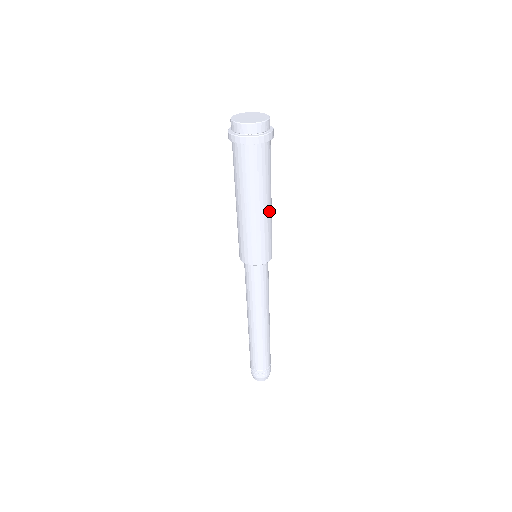
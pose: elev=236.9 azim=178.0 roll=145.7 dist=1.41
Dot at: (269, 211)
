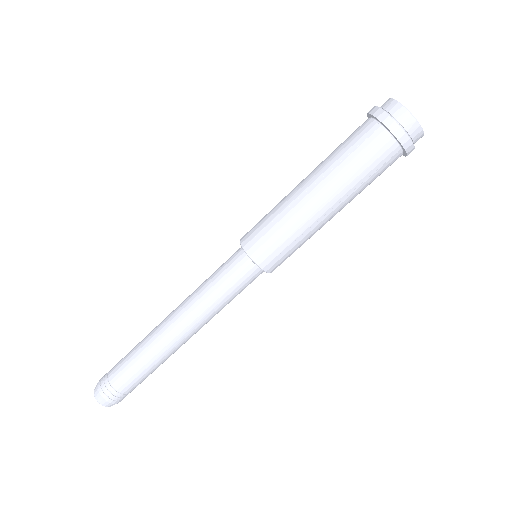
Dot at: (315, 210)
